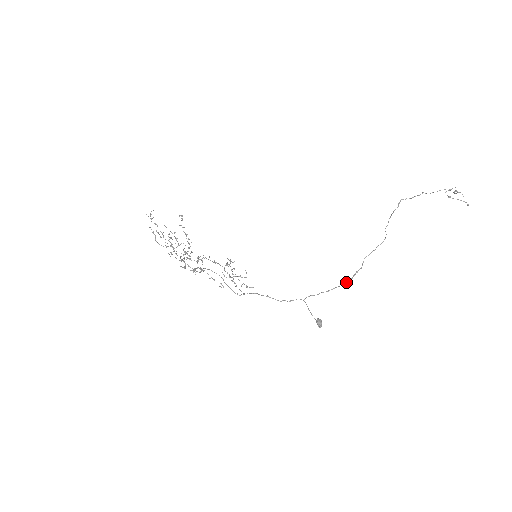
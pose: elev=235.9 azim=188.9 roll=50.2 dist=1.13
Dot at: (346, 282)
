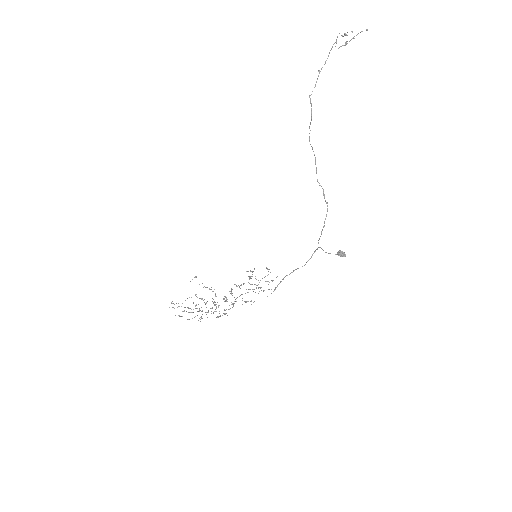
Dot at: occluded
